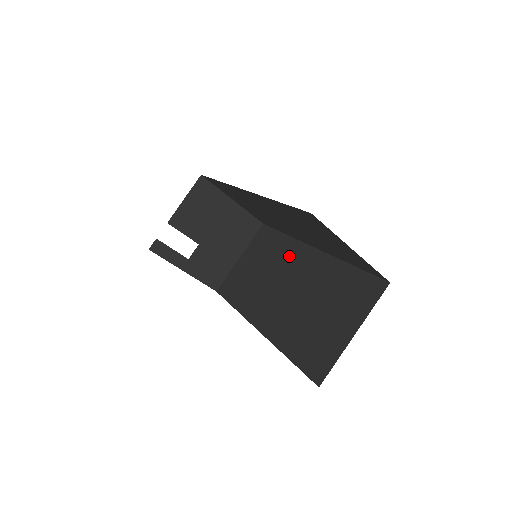
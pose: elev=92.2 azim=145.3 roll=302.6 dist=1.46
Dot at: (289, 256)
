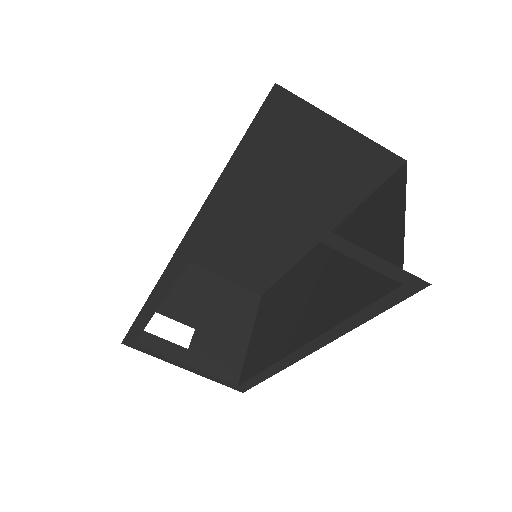
Dot at: (299, 275)
